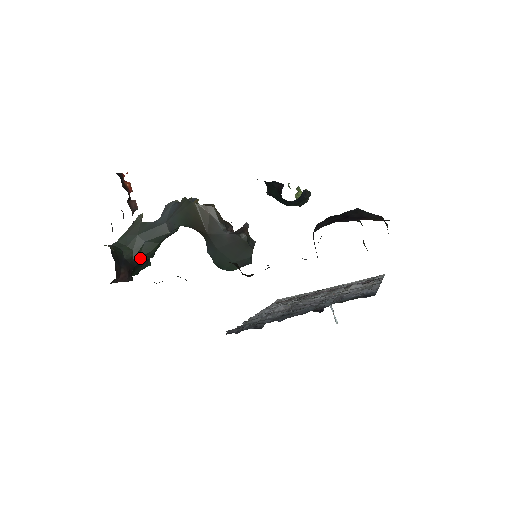
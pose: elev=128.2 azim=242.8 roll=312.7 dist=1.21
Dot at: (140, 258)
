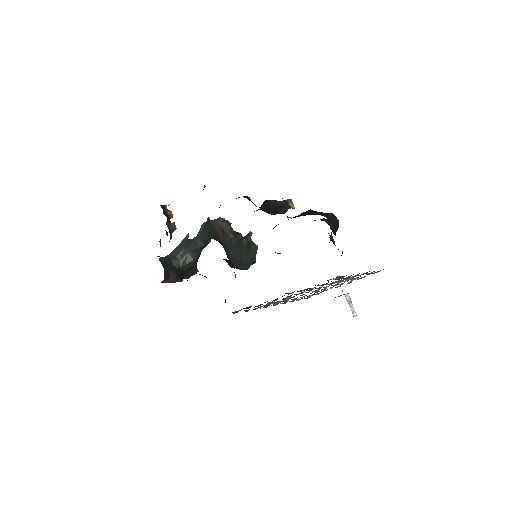
Dot at: (186, 265)
